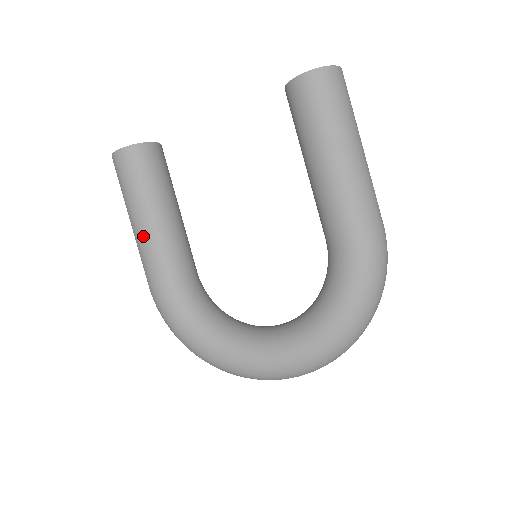
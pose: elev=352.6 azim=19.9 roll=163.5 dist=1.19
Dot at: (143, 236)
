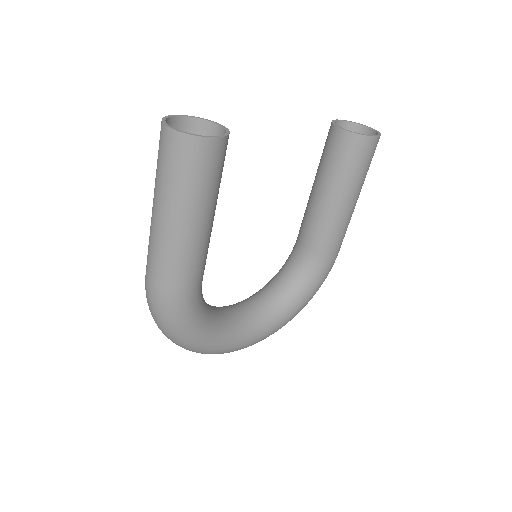
Dot at: (193, 243)
